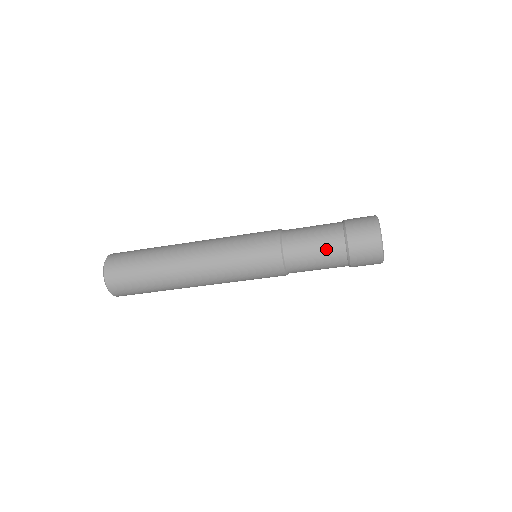
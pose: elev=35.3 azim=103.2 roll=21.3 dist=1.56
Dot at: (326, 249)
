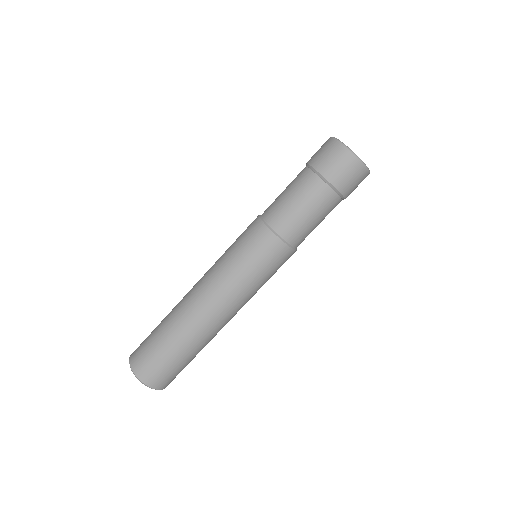
Dot at: (292, 182)
